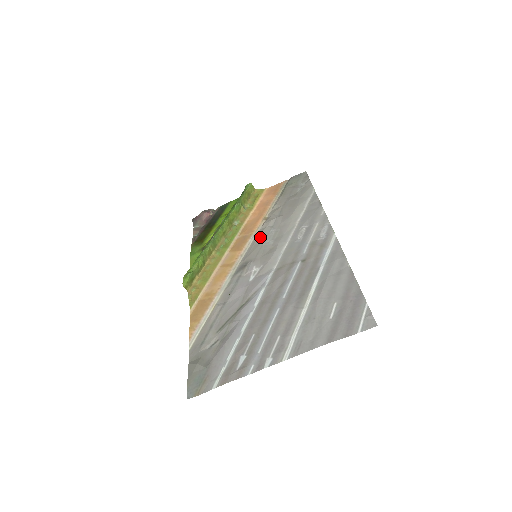
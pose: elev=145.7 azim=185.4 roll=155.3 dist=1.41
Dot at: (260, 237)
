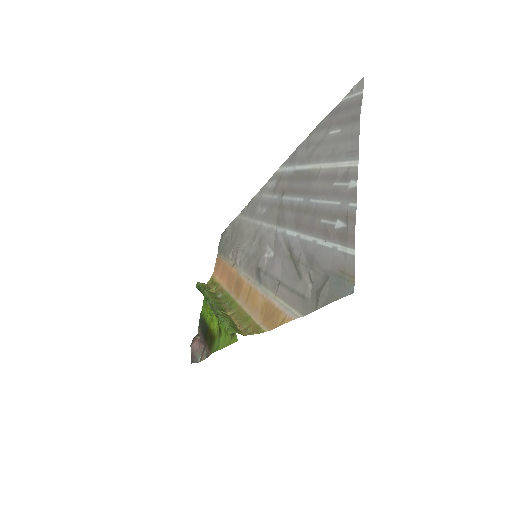
Dot at: (244, 262)
